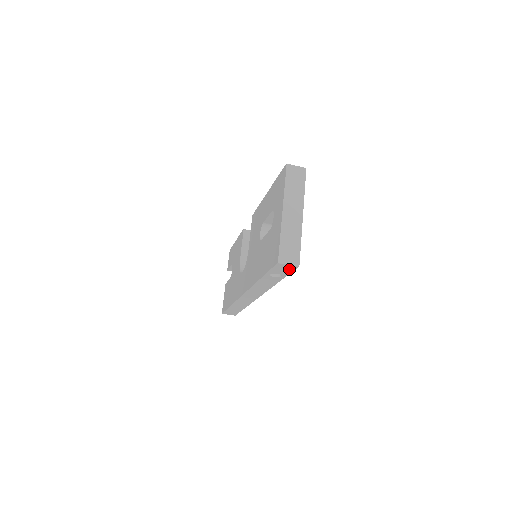
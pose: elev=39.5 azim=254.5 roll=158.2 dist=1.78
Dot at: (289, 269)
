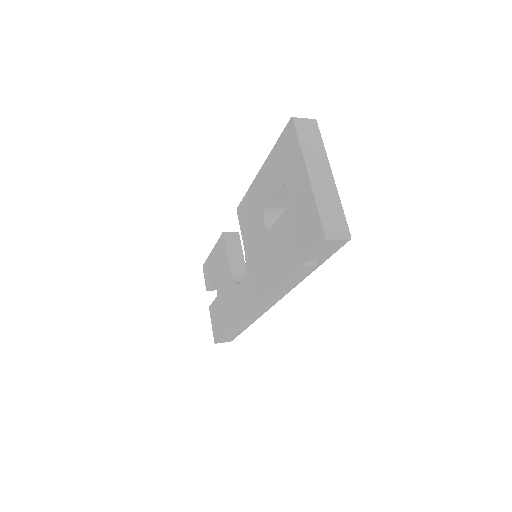
Dot at: (335, 247)
